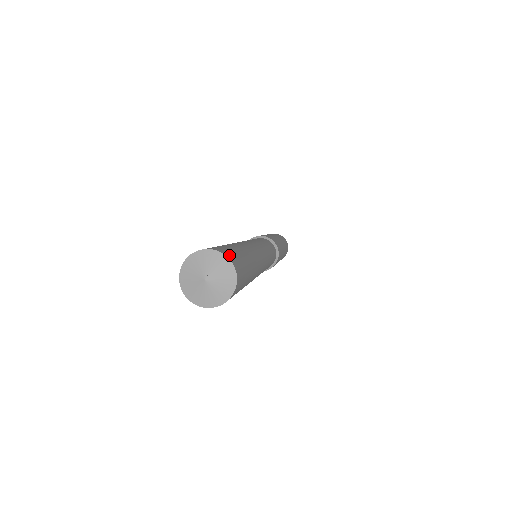
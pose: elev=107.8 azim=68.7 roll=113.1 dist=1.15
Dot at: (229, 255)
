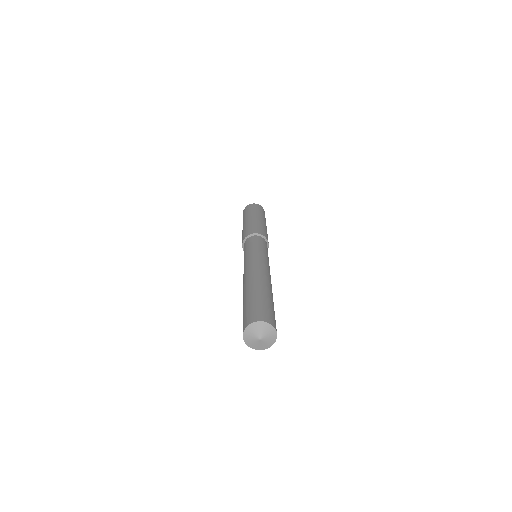
Dot at: (265, 318)
